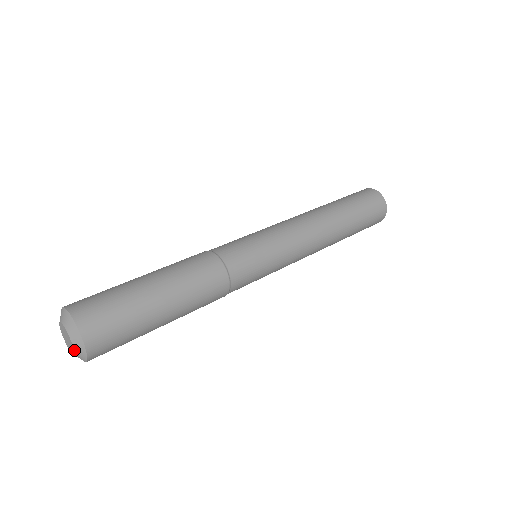
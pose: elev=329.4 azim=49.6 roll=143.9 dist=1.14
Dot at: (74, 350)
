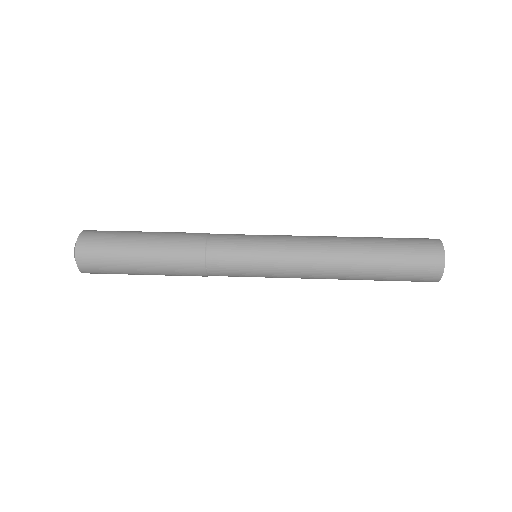
Dot at: (74, 250)
